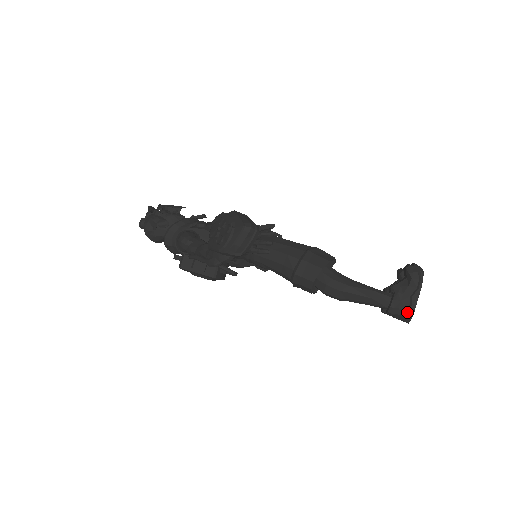
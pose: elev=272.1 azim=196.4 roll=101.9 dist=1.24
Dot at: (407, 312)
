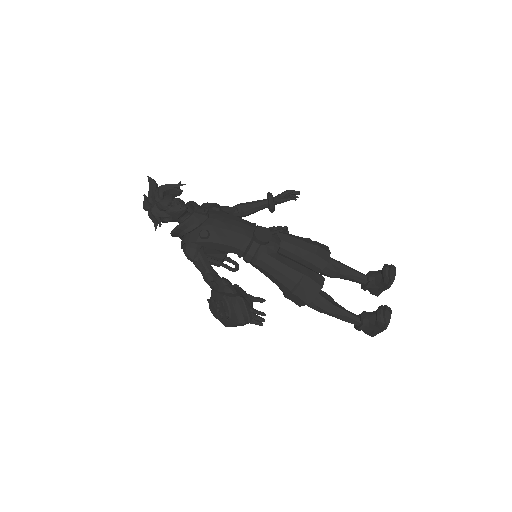
Dot at: (368, 334)
